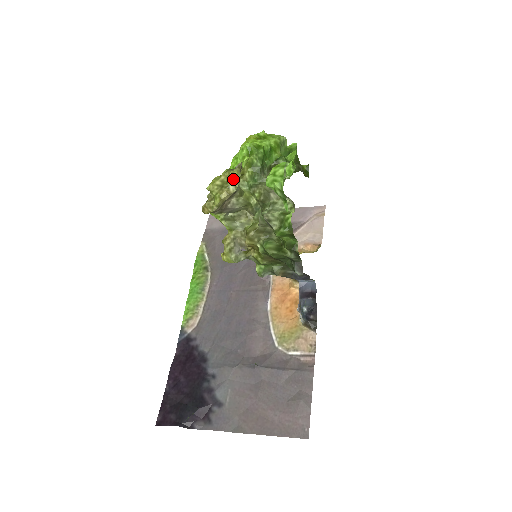
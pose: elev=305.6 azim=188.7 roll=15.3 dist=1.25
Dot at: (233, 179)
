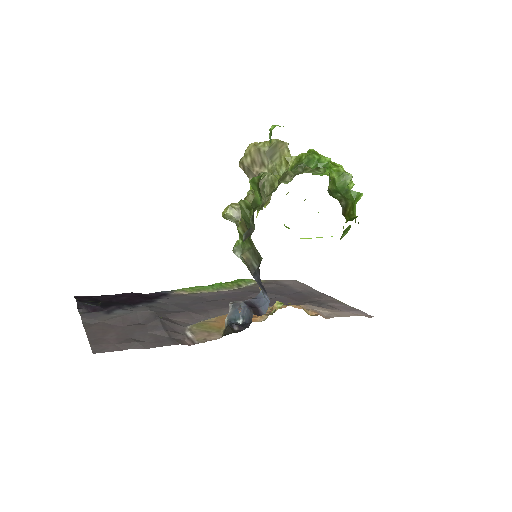
Dot at: (268, 141)
